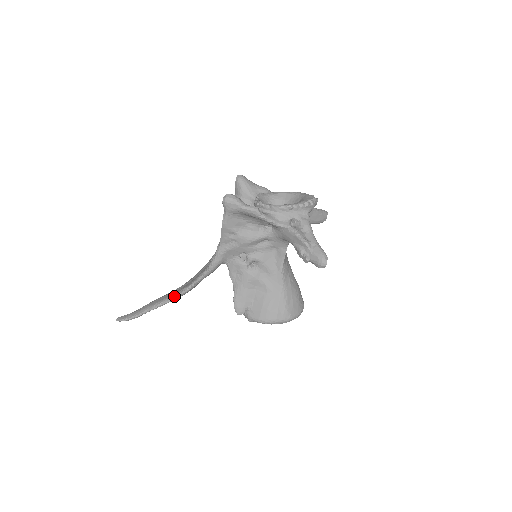
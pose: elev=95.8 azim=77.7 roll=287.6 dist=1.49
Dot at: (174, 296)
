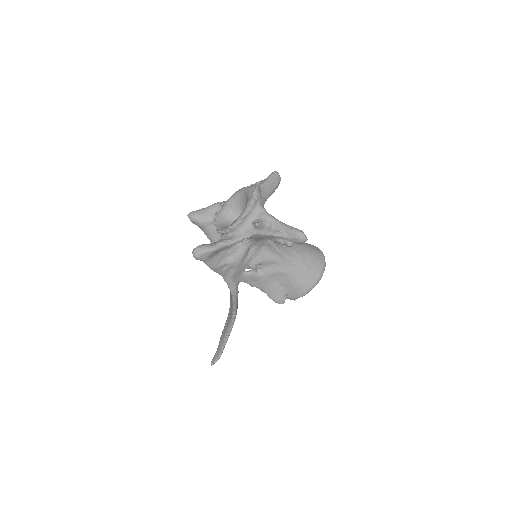
Dot at: (230, 325)
